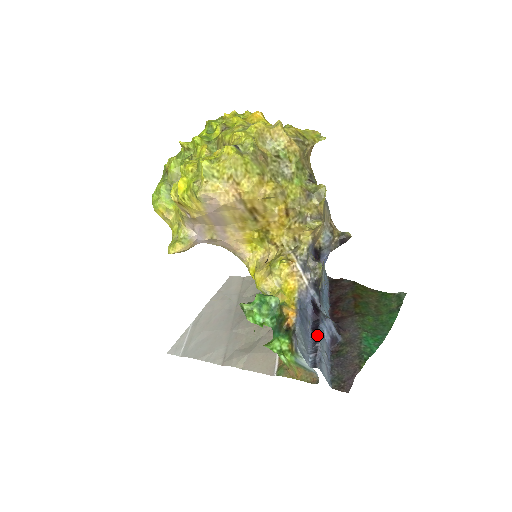
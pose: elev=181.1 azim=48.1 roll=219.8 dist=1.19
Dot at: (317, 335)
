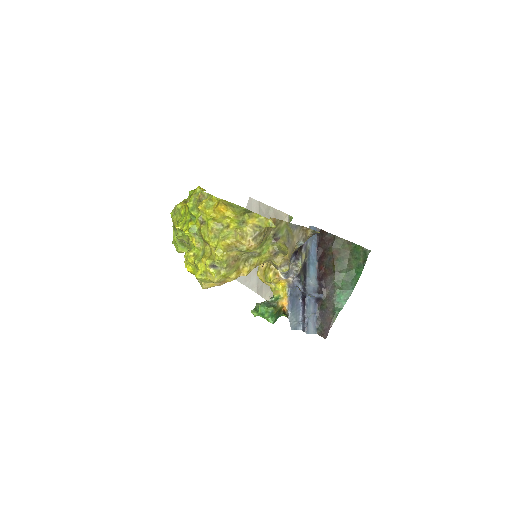
Dot at: (304, 306)
